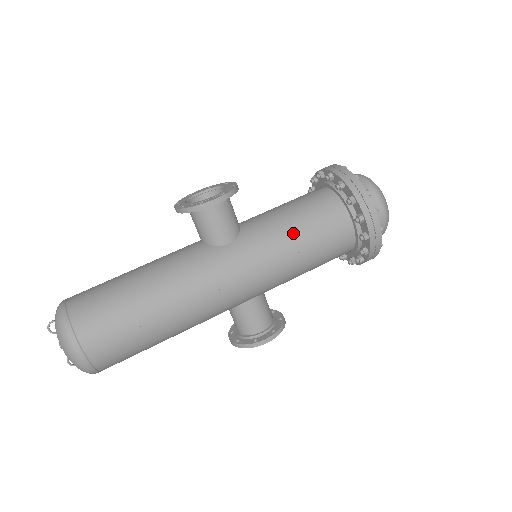
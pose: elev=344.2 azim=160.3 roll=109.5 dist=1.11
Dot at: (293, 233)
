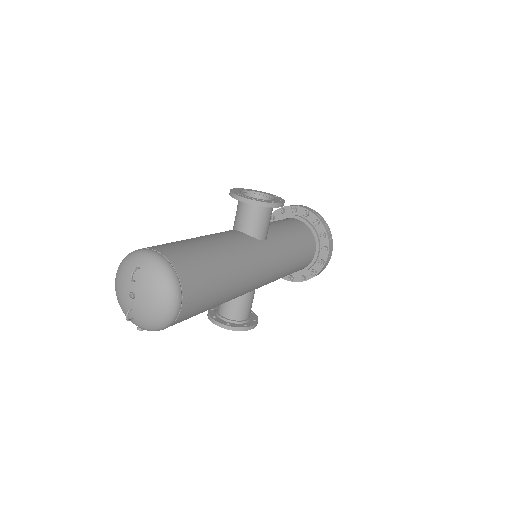
Dot at: (295, 246)
